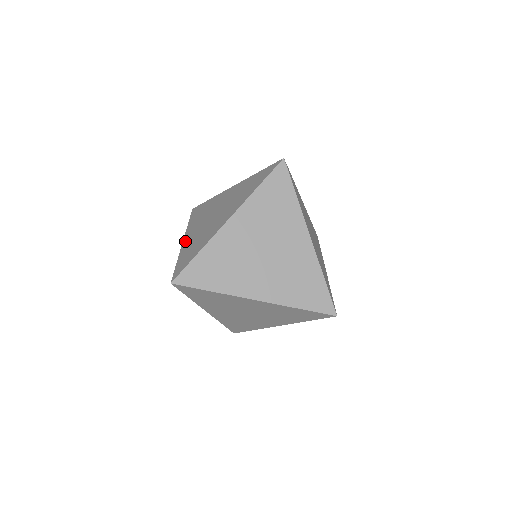
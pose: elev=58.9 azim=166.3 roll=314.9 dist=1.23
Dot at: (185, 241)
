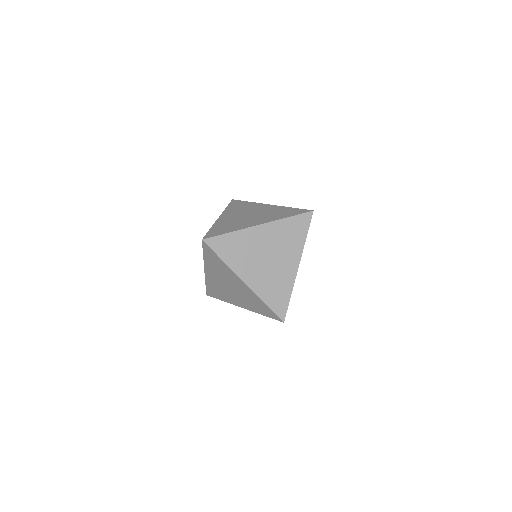
Dot at: occluded
